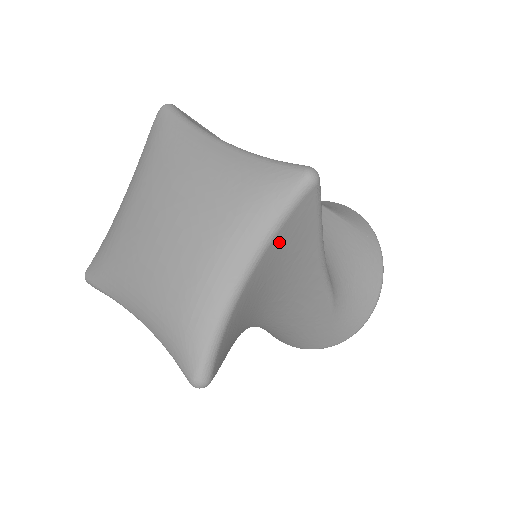
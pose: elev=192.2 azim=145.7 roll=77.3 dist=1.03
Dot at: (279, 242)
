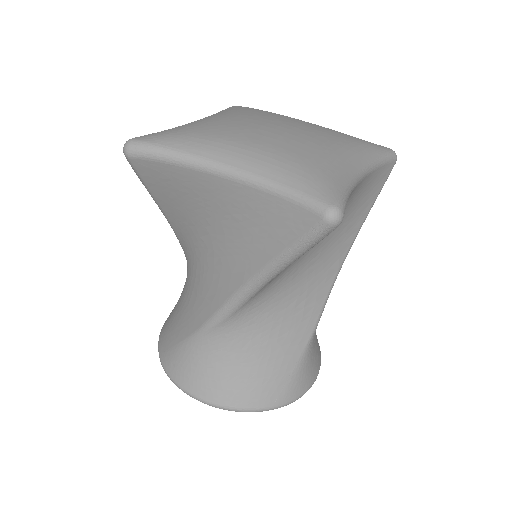
Dot at: (371, 180)
